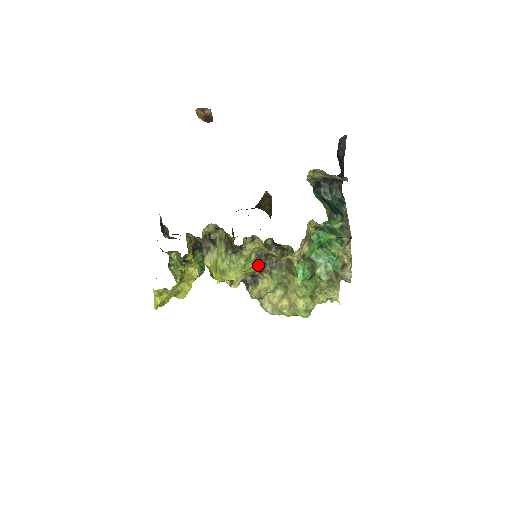
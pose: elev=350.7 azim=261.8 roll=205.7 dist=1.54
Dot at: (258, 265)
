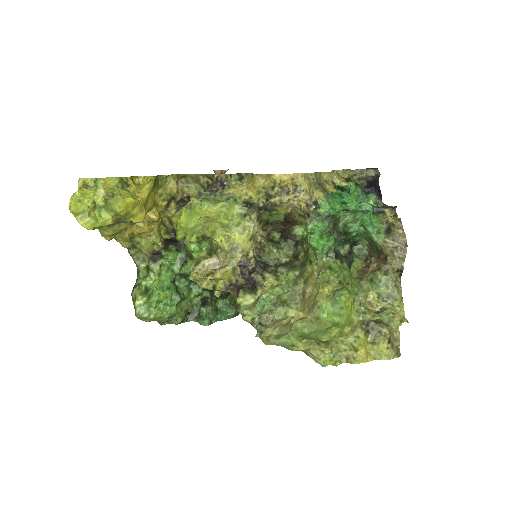
Dot at: (250, 231)
